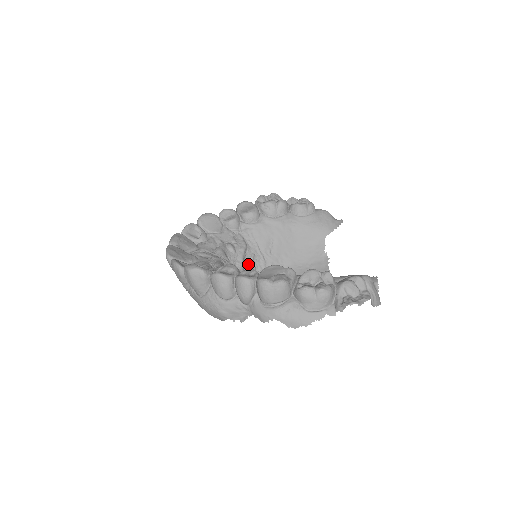
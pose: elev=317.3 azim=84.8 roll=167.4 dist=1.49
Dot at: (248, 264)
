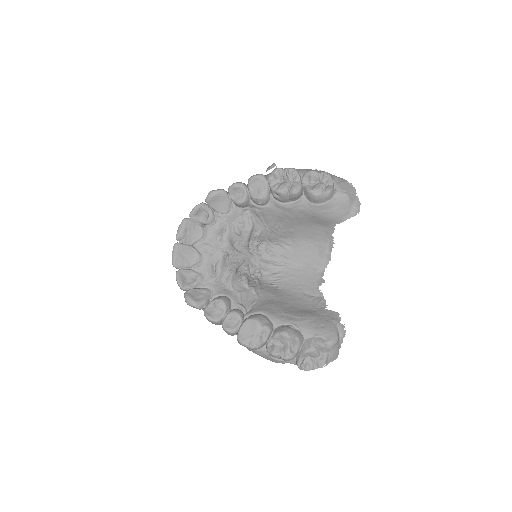
Dot at: (254, 240)
